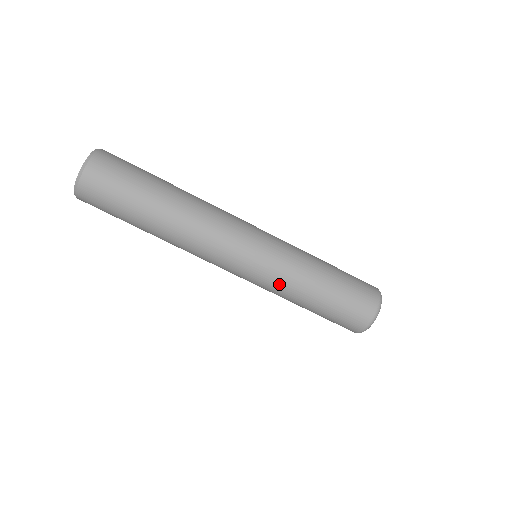
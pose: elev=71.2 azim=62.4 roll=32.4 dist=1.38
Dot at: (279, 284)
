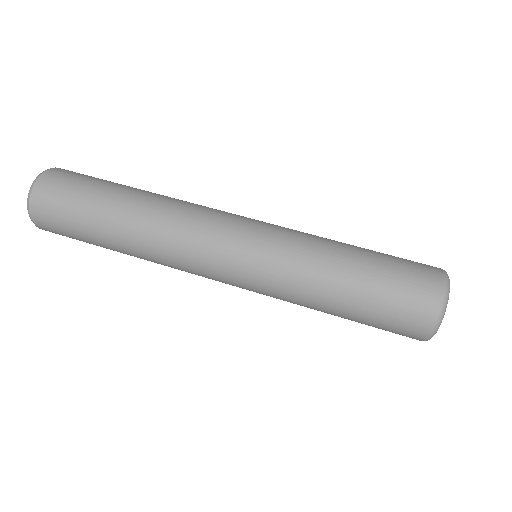
Dot at: (301, 234)
